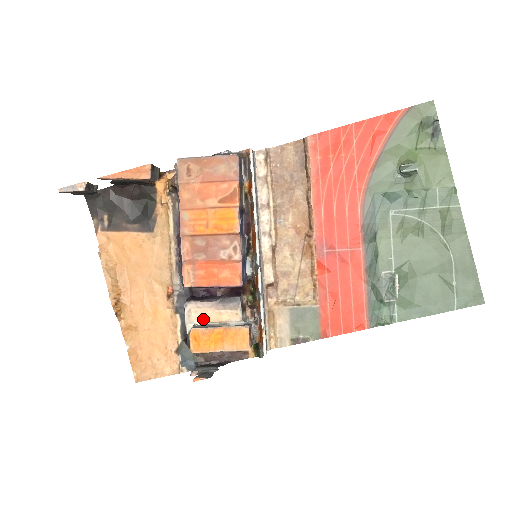
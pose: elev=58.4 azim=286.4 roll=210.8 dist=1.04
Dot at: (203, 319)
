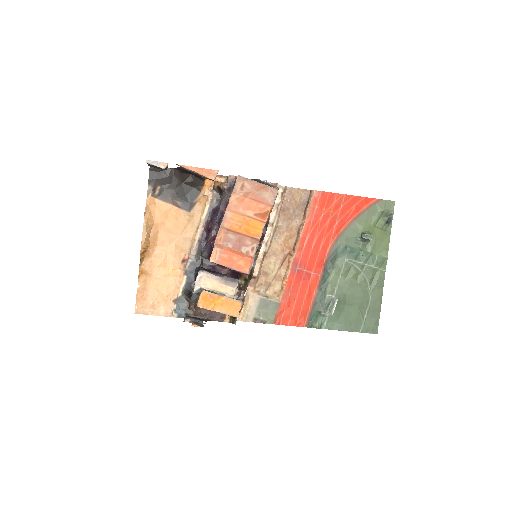
Dot at: (208, 286)
